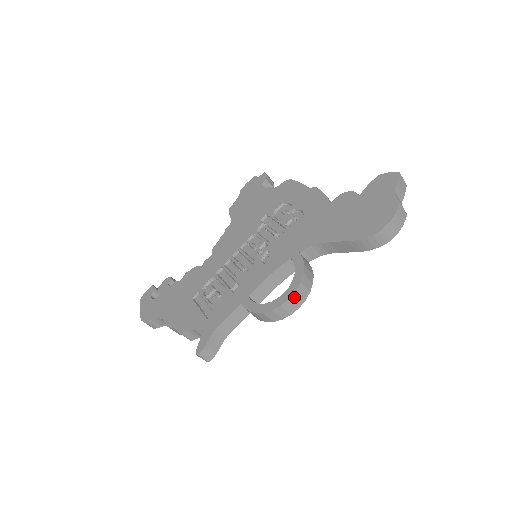
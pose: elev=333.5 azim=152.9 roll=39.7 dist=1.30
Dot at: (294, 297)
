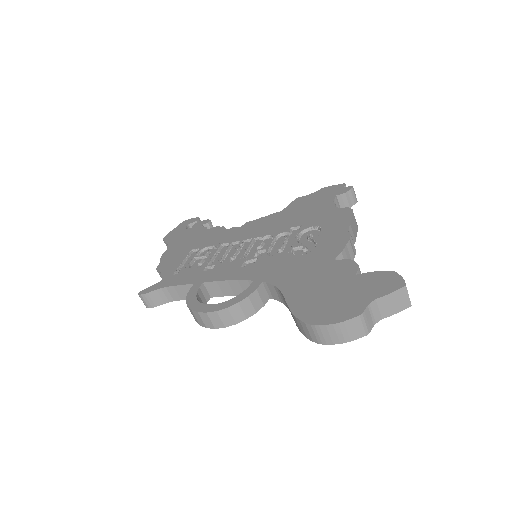
Dot at: (213, 315)
